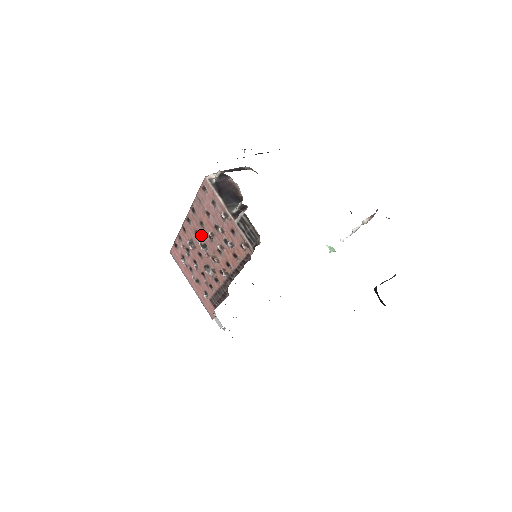
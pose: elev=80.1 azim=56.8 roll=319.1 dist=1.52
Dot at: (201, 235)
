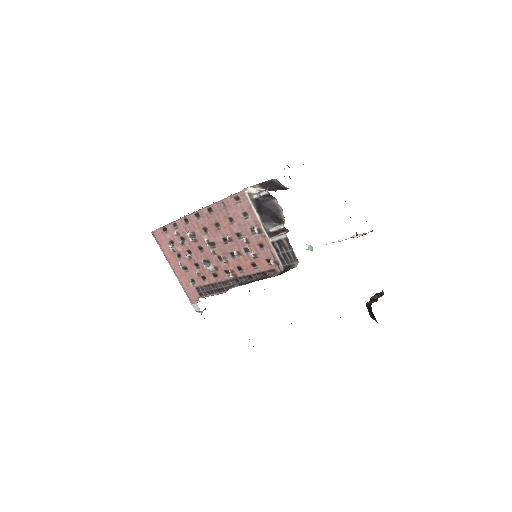
Dot at: (211, 234)
